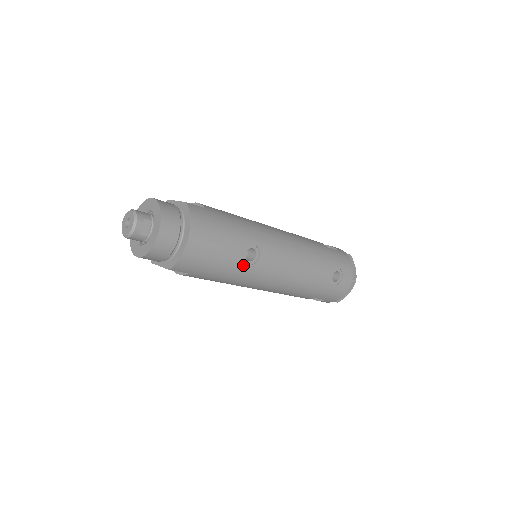
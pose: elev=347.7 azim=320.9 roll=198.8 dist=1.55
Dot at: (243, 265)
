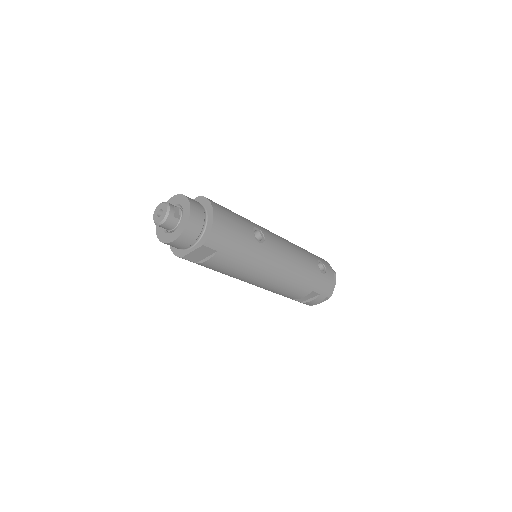
Dot at: (256, 243)
